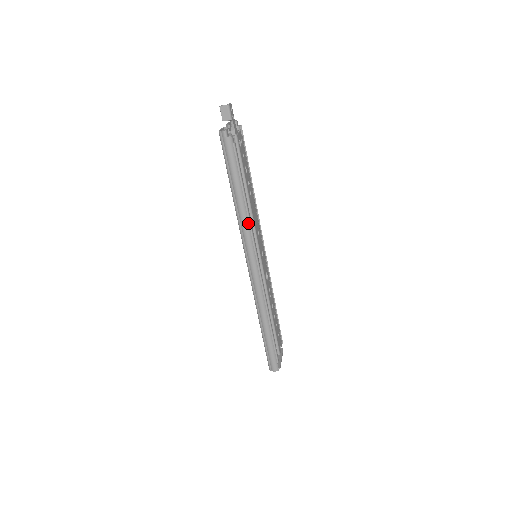
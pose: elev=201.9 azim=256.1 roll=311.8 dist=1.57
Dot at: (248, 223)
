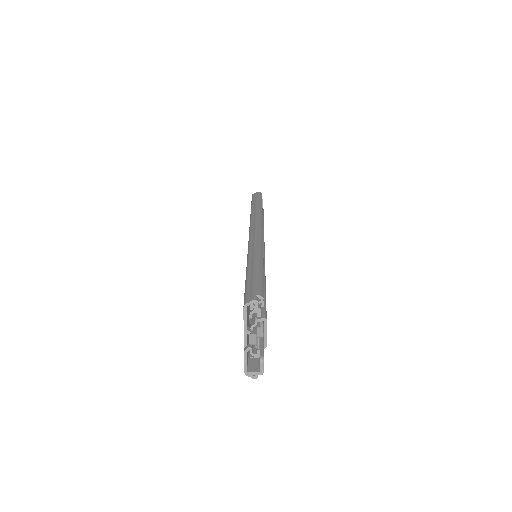
Dot at: occluded
